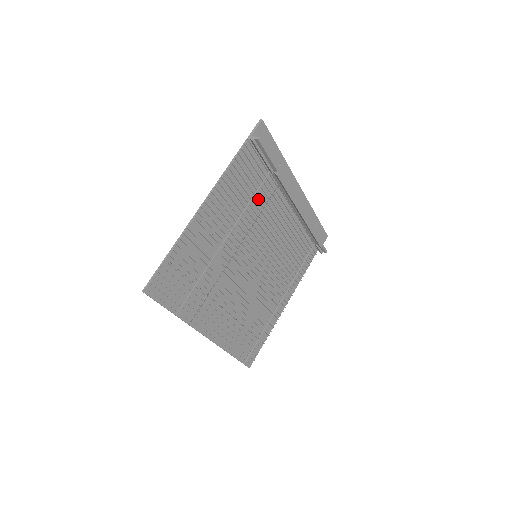
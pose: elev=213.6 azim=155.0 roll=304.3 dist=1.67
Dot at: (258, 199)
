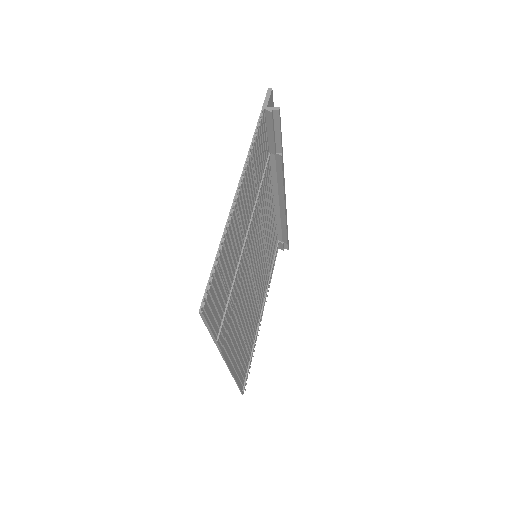
Dot at: (262, 186)
